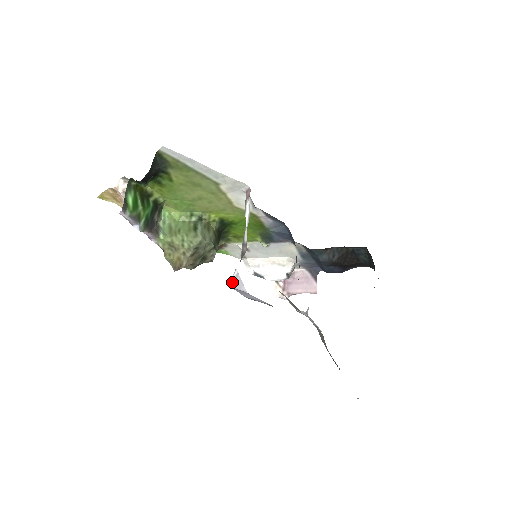
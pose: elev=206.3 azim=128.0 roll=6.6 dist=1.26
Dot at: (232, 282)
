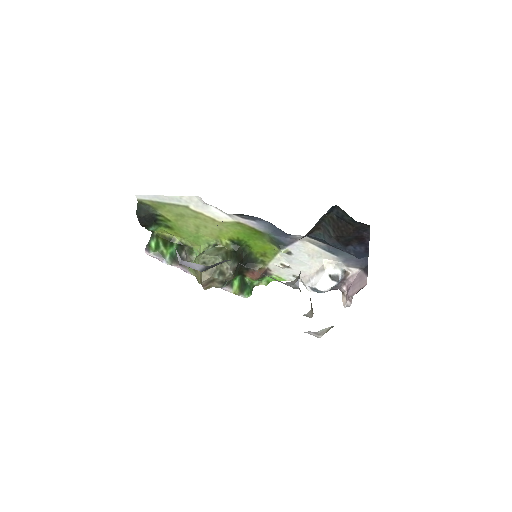
Dot at: (178, 259)
